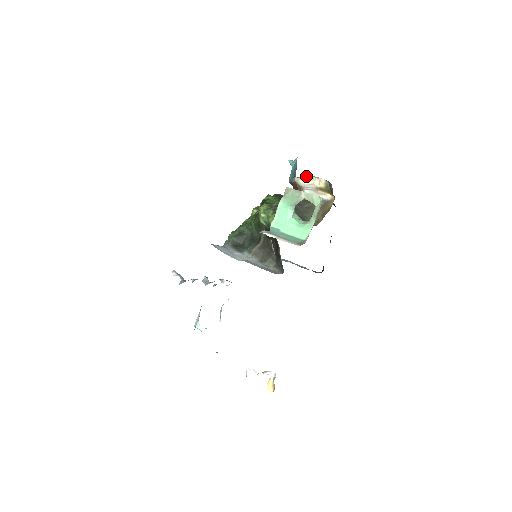
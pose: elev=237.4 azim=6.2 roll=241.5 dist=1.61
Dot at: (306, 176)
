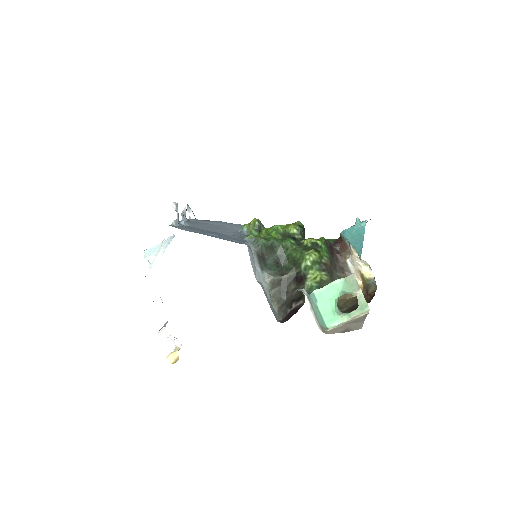
Dot at: (365, 261)
